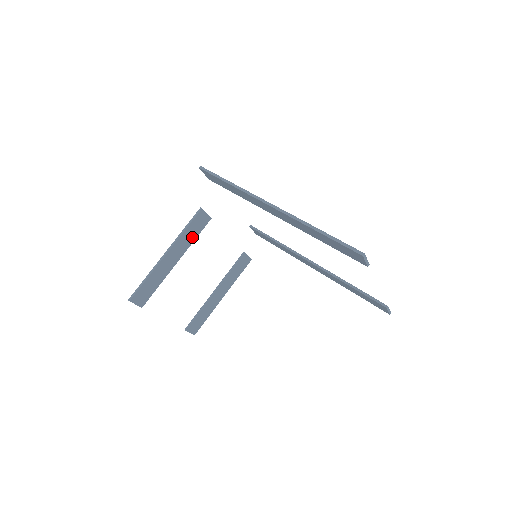
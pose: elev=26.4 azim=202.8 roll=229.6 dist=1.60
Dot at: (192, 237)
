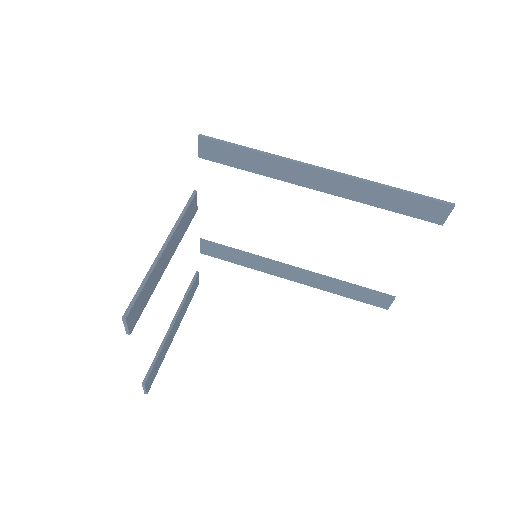
Dot at: (183, 231)
